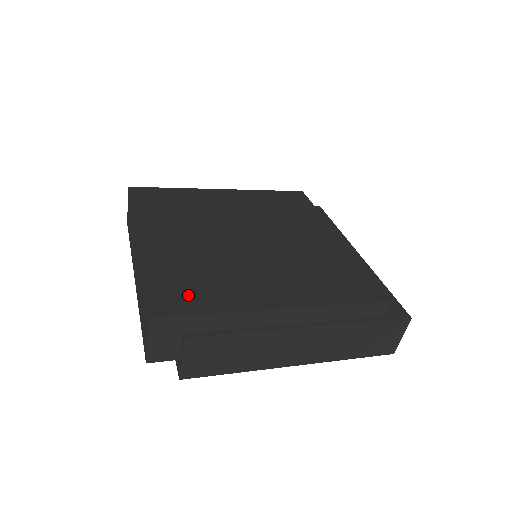
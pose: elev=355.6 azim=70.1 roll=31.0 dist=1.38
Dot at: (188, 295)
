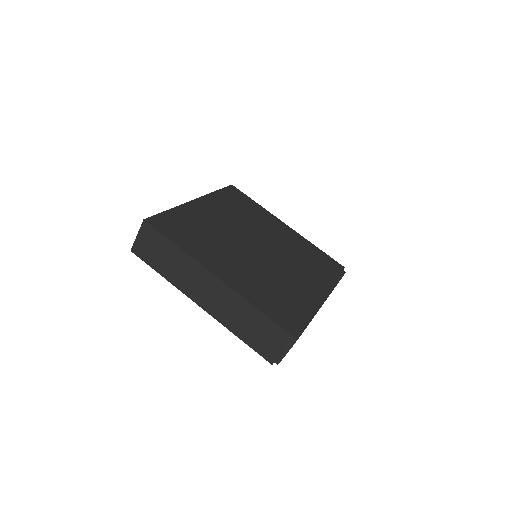
Dot at: (287, 310)
